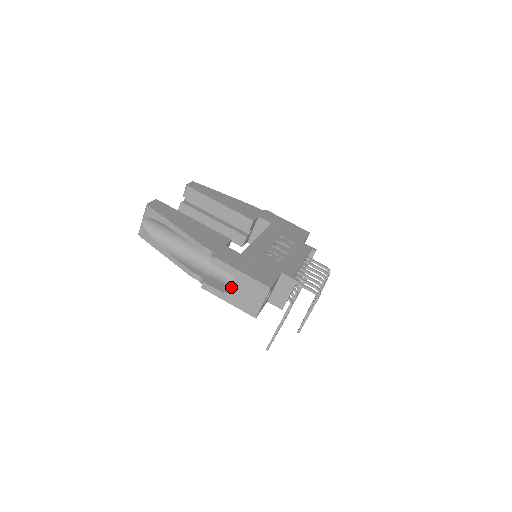
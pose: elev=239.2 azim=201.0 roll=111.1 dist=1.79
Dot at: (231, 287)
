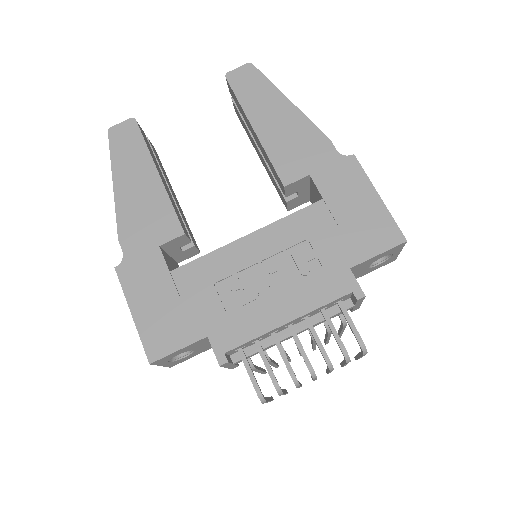
Dot at: occluded
